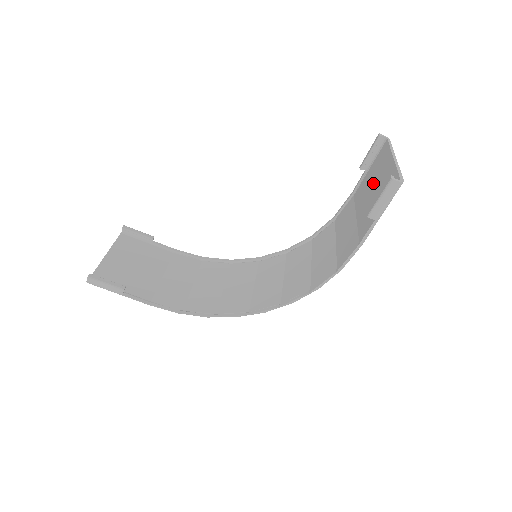
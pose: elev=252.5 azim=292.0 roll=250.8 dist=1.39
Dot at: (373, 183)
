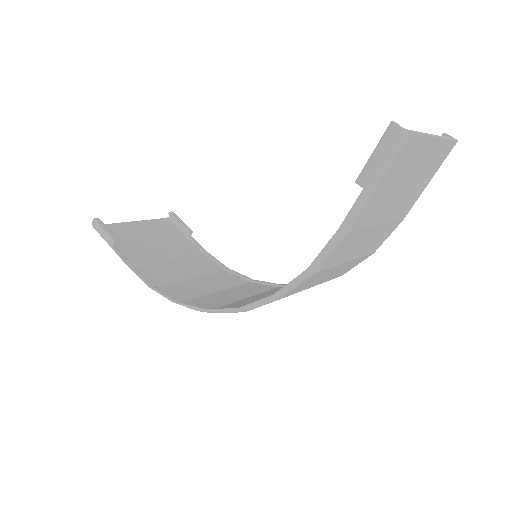
Dot at: occluded
